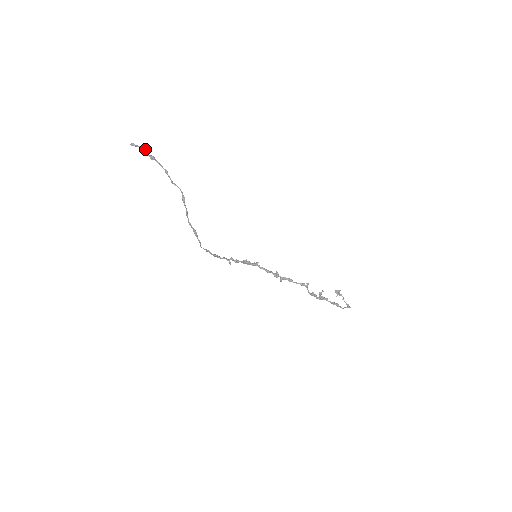
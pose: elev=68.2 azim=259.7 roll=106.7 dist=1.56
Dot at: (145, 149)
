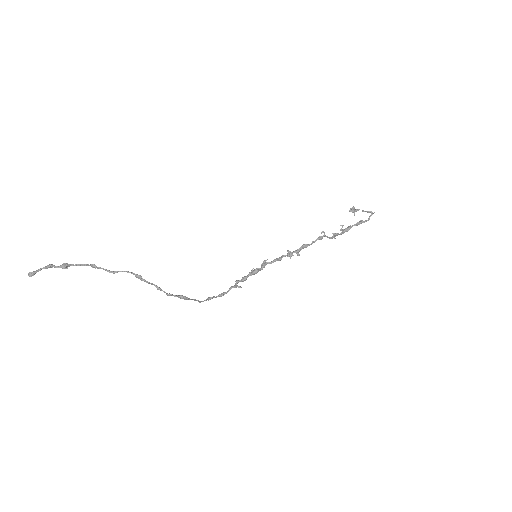
Dot at: (48, 265)
